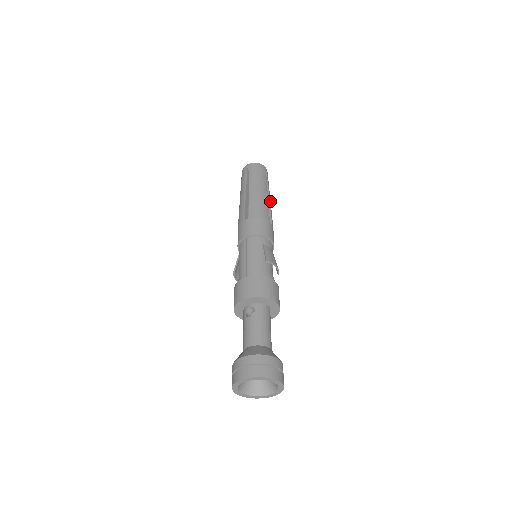
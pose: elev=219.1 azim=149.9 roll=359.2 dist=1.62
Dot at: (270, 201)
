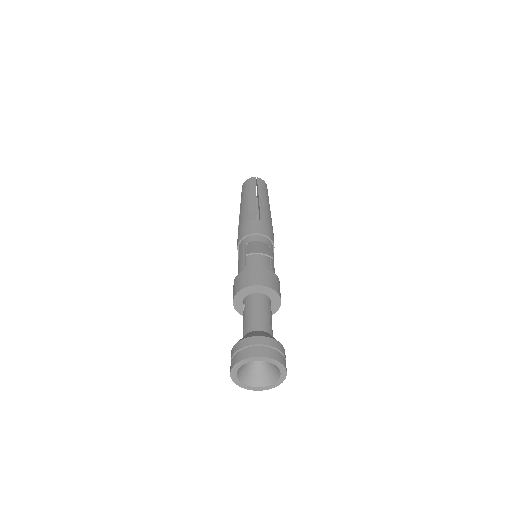
Dot at: (262, 201)
